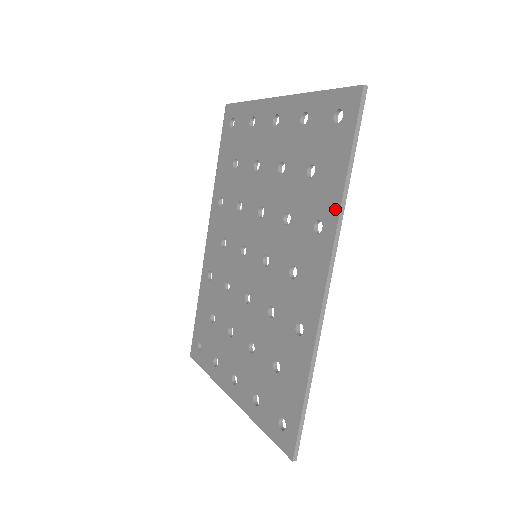
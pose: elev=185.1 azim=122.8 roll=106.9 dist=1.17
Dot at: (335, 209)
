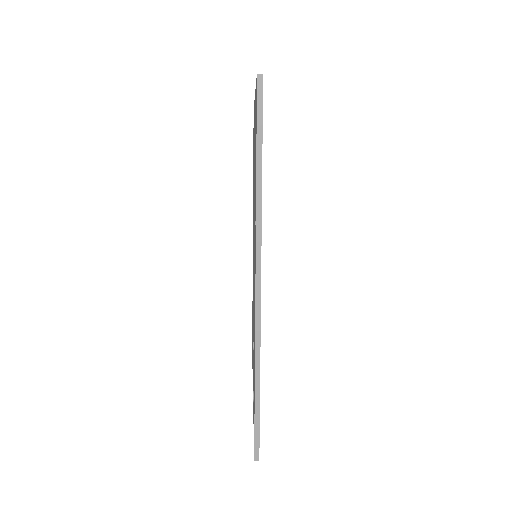
Dot at: occluded
